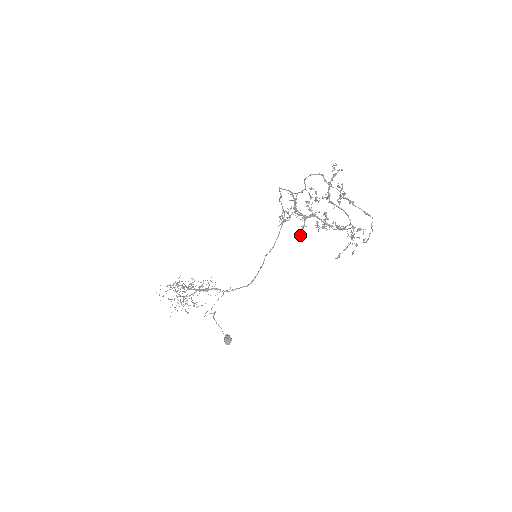
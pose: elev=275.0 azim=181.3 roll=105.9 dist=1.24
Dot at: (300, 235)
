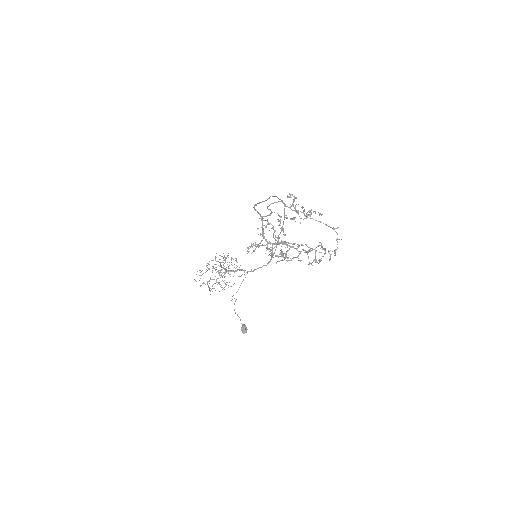
Dot at: (273, 257)
